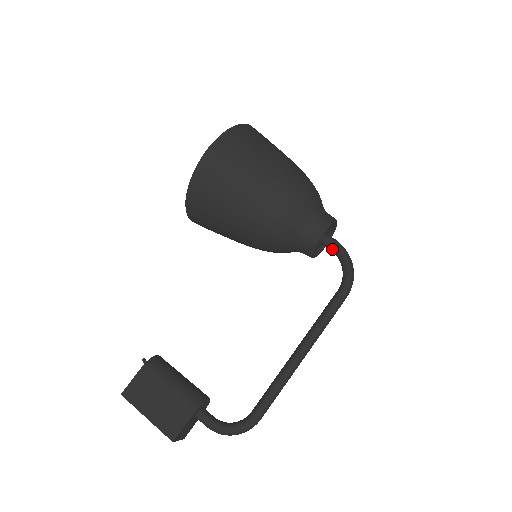
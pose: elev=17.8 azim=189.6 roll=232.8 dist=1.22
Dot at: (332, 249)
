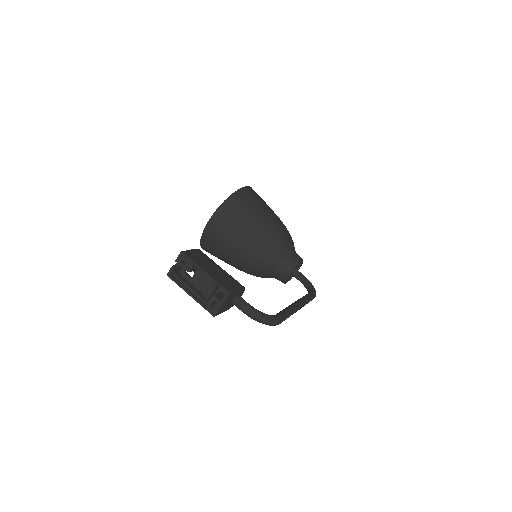
Dot at: (300, 276)
